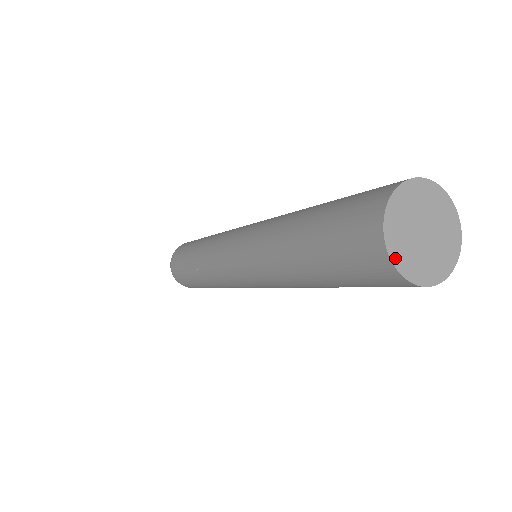
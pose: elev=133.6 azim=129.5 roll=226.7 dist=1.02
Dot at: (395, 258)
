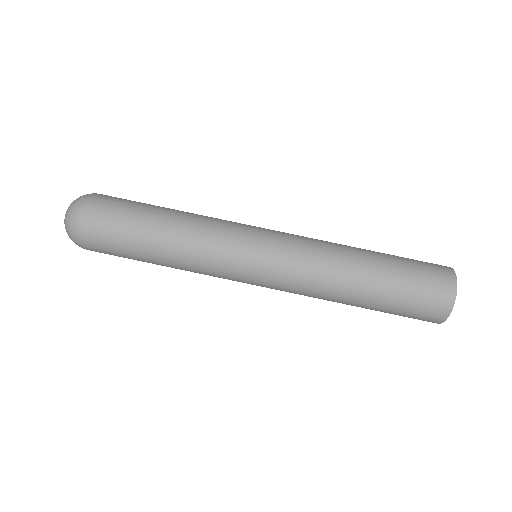
Dot at: occluded
